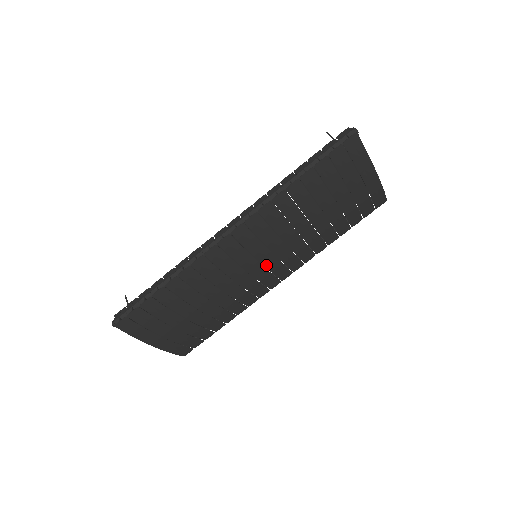
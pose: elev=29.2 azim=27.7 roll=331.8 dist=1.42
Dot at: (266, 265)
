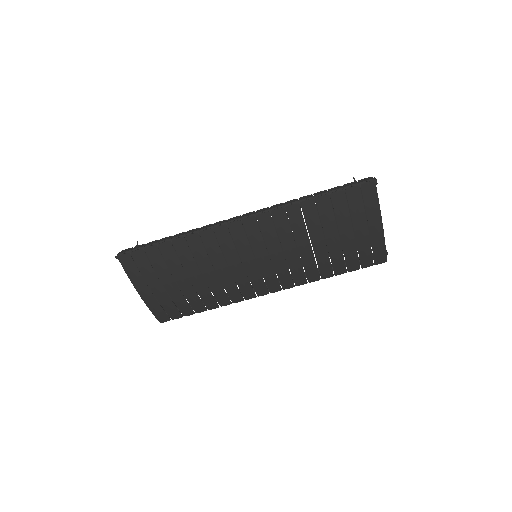
Dot at: (261, 267)
